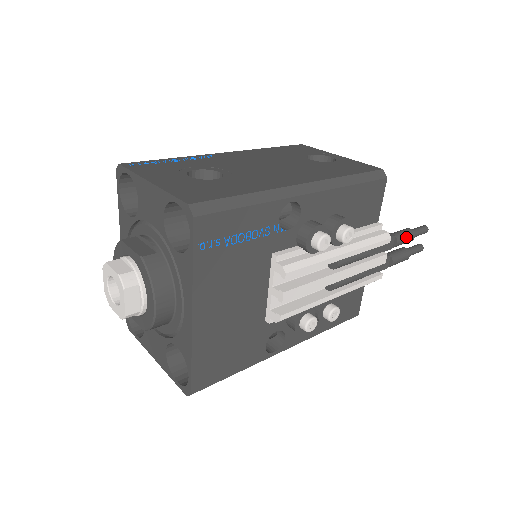
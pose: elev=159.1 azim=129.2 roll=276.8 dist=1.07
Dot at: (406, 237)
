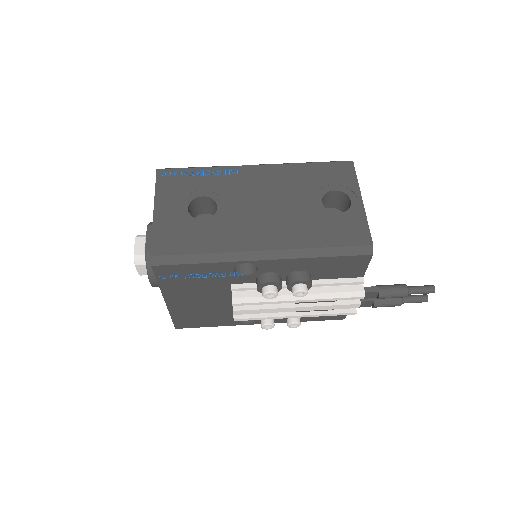
Dot at: (393, 295)
